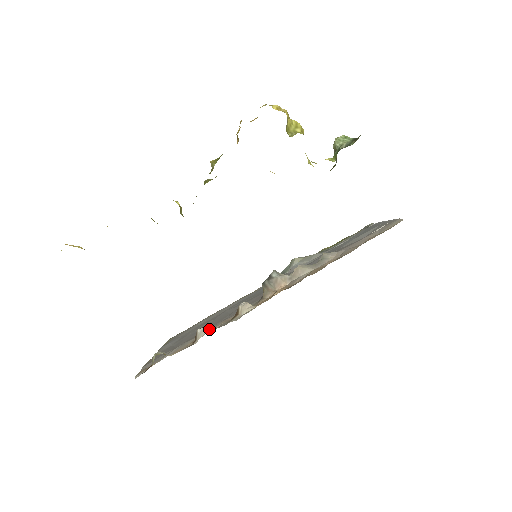
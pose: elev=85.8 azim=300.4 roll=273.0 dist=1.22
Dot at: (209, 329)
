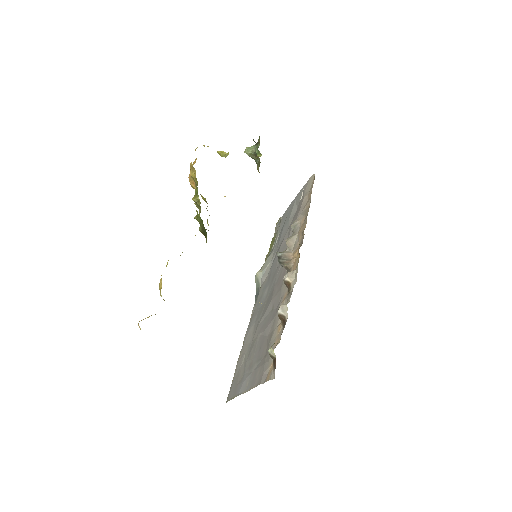
Dot at: (277, 317)
